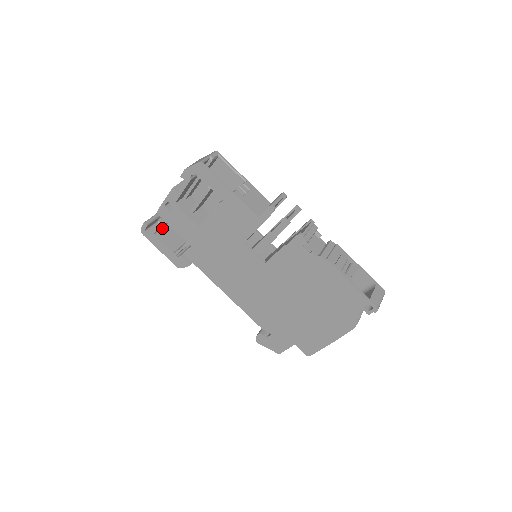
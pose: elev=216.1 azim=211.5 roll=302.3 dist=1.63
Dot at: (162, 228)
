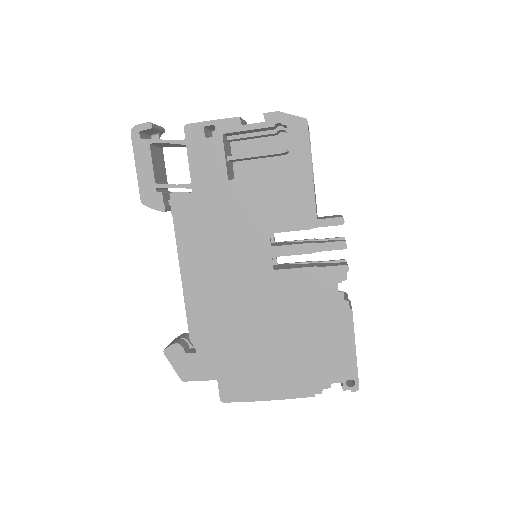
Dot at: (157, 146)
